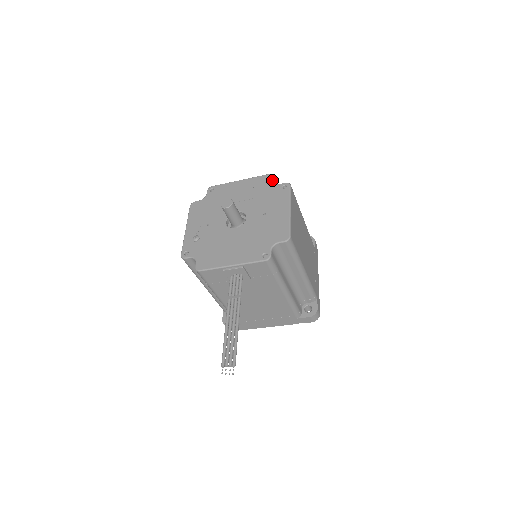
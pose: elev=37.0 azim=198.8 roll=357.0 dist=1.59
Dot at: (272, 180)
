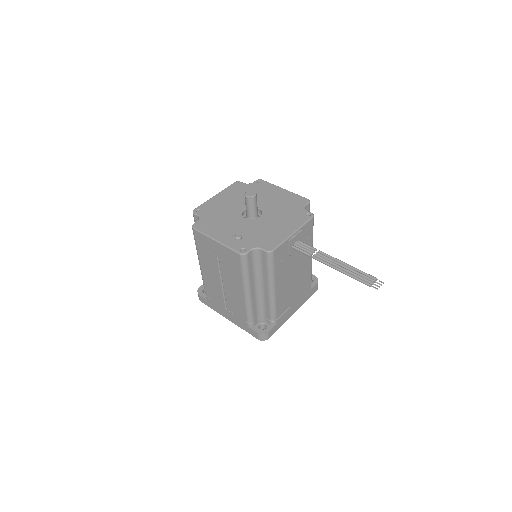
Dot at: (243, 183)
